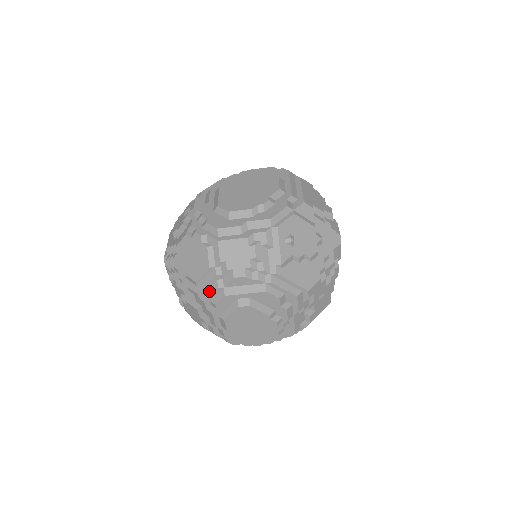
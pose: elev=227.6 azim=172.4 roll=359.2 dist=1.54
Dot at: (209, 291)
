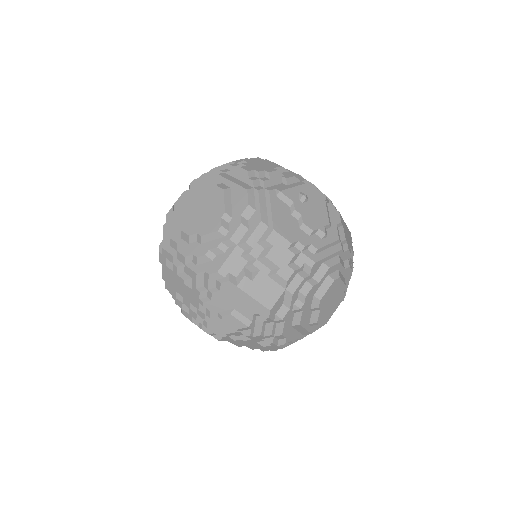
Dot at: (211, 174)
